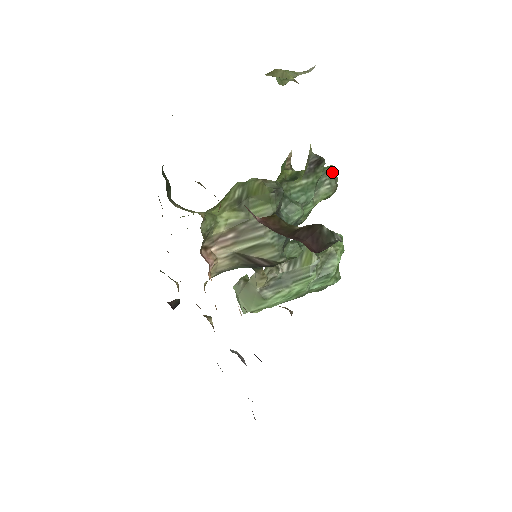
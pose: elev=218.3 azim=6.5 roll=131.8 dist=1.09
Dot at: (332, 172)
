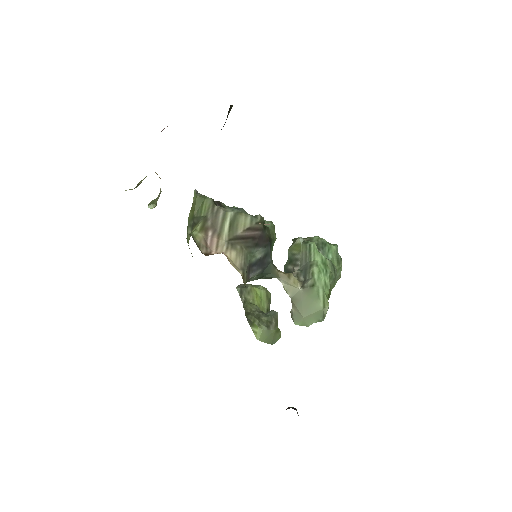
Dot at: occluded
